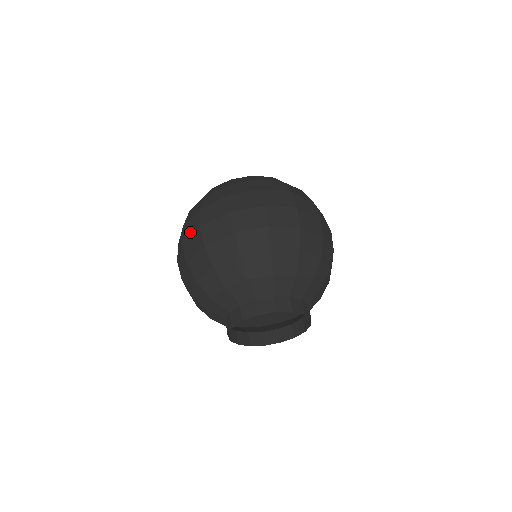
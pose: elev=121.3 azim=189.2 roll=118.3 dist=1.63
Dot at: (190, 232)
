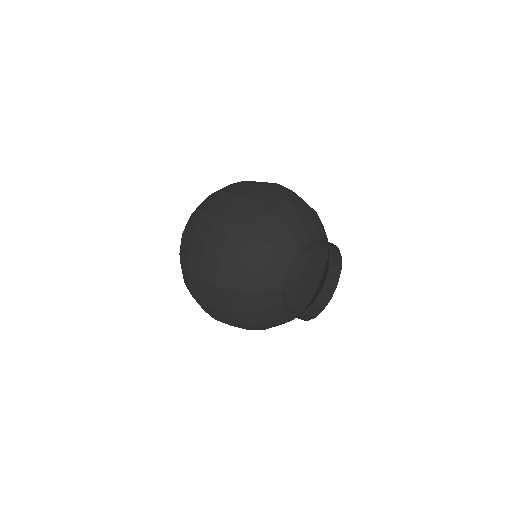
Dot at: (198, 291)
